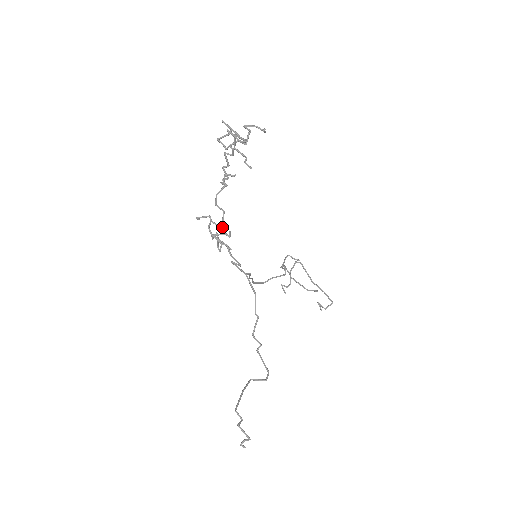
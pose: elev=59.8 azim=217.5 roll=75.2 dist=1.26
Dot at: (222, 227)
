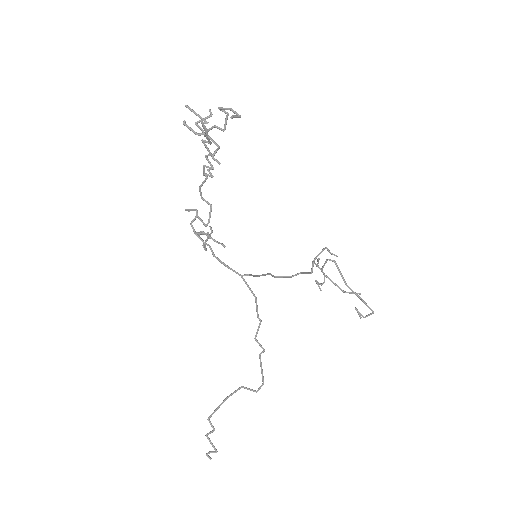
Dot at: (207, 224)
